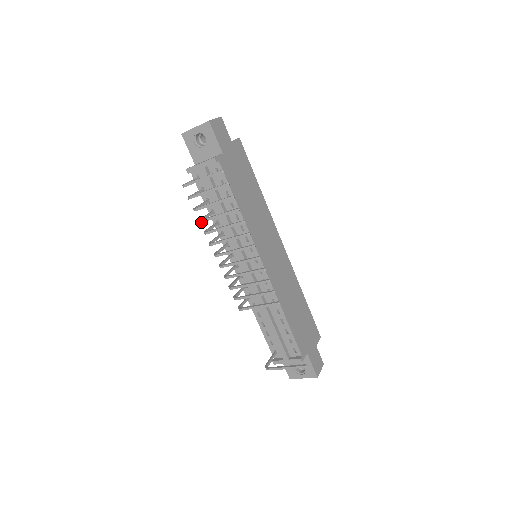
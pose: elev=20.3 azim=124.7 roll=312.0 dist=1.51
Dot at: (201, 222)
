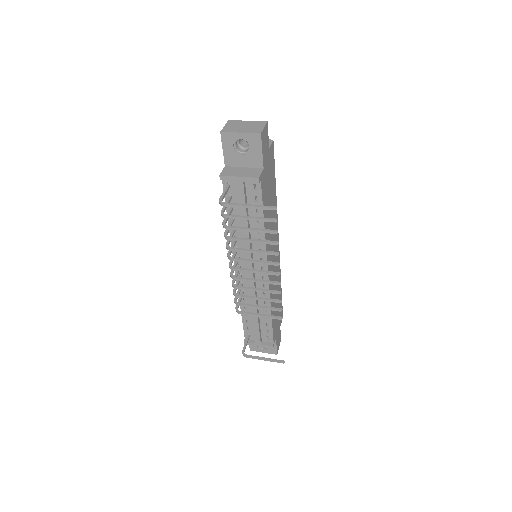
Dot at: occluded
